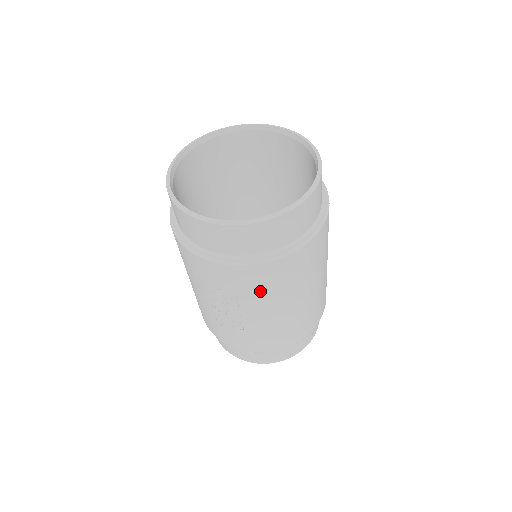
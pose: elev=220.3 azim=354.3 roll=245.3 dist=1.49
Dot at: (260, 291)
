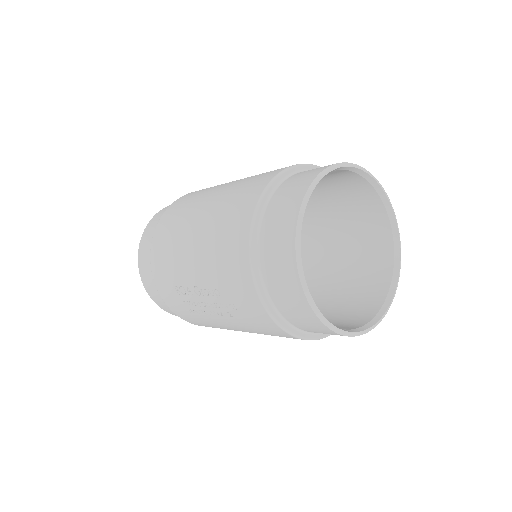
Dot at: (258, 330)
